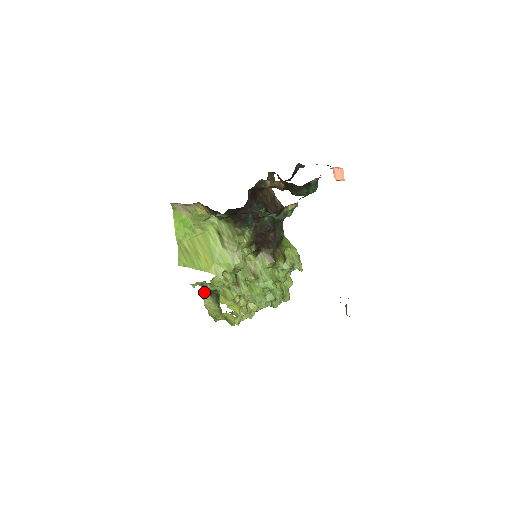
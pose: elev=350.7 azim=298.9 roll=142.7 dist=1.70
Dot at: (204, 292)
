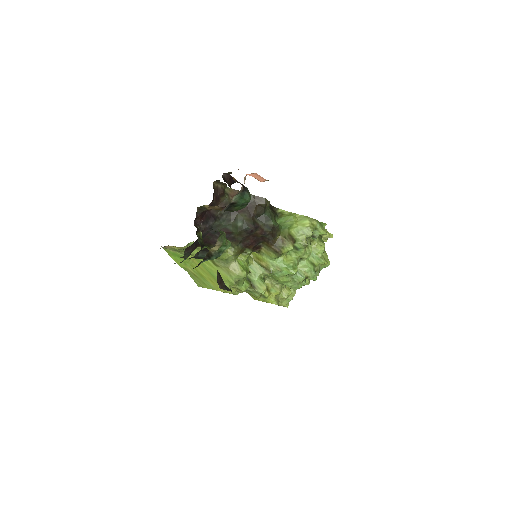
Dot at: occluded
